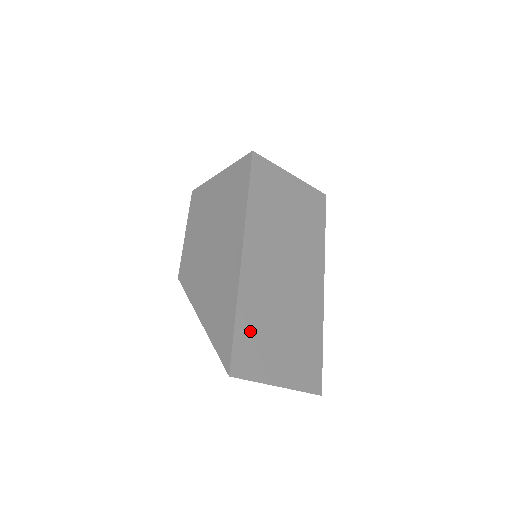
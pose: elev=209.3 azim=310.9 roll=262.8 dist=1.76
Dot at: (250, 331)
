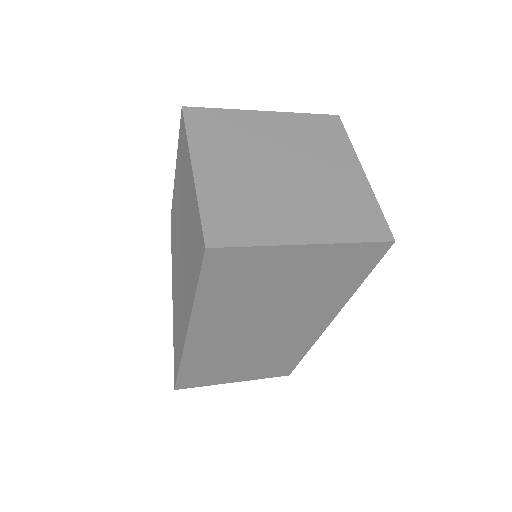
Dot at: (199, 371)
